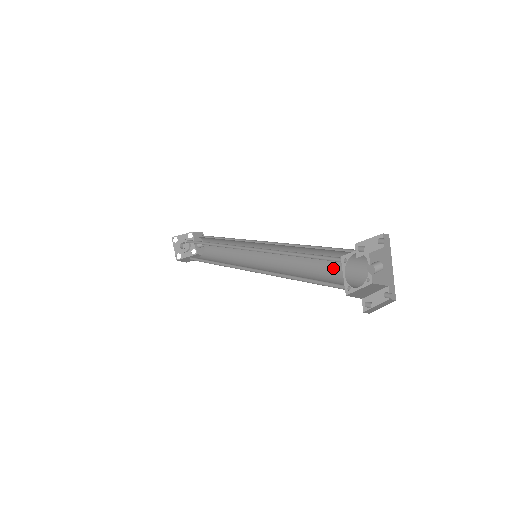
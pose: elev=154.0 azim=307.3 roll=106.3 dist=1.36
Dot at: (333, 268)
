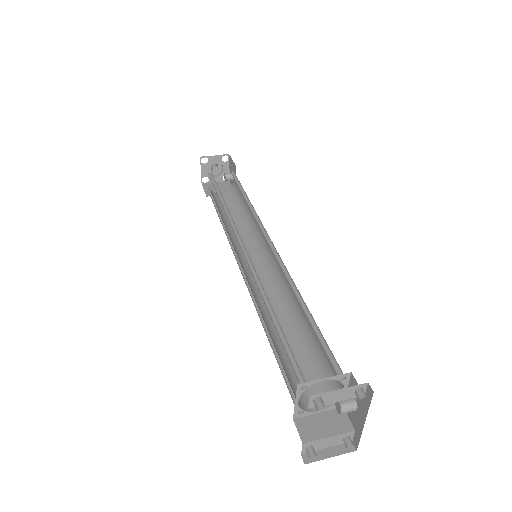
Dot at: (315, 348)
